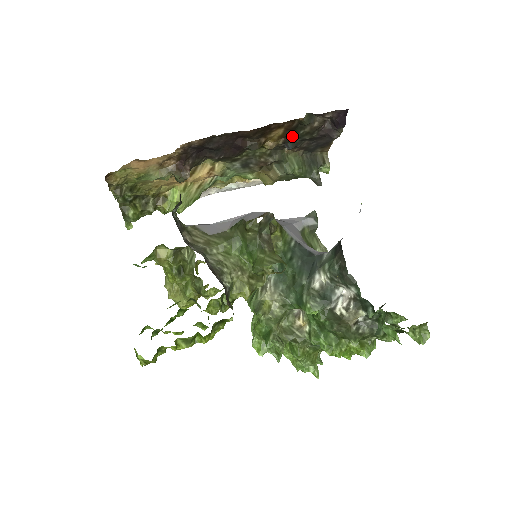
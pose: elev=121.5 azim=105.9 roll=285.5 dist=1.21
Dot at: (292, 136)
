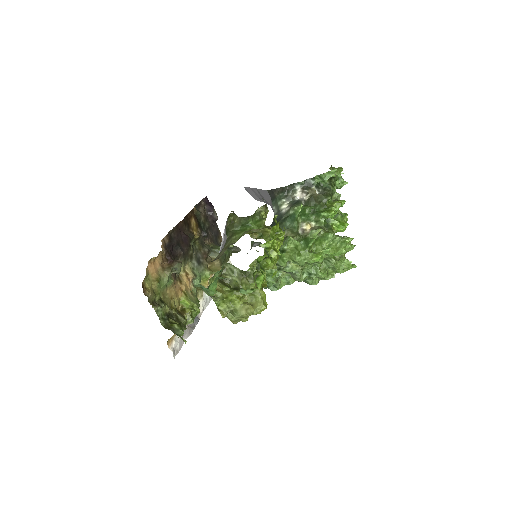
Dot at: (200, 226)
